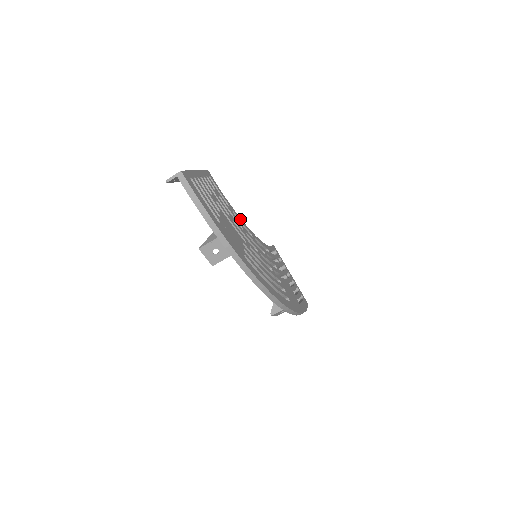
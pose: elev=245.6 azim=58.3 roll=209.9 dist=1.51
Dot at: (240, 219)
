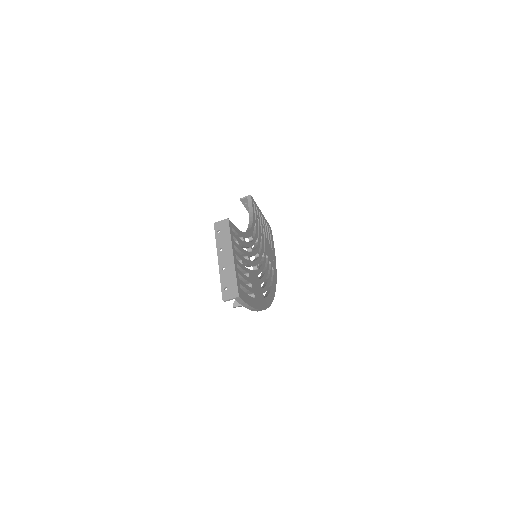
Dot at: (247, 235)
